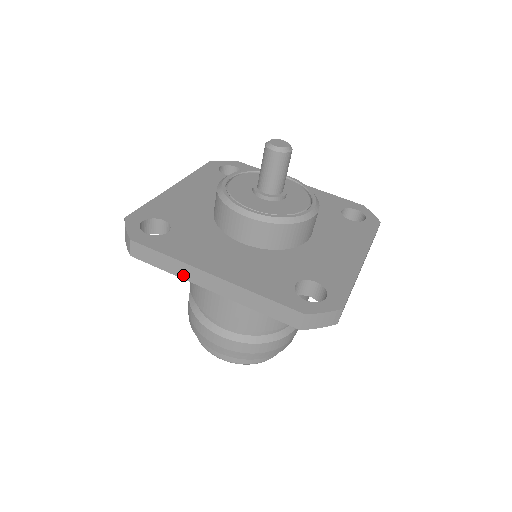
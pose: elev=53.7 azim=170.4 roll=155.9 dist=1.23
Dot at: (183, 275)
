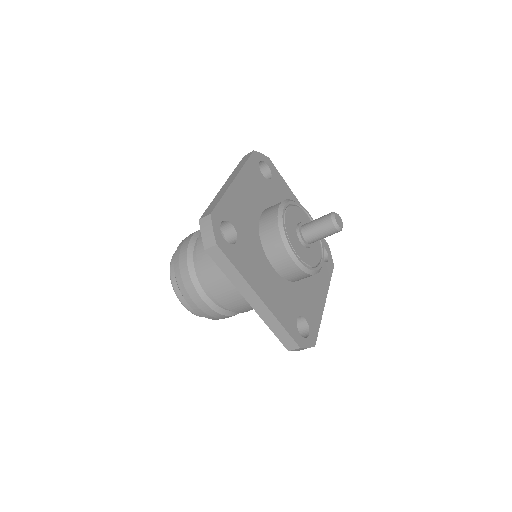
Dot at: (238, 285)
